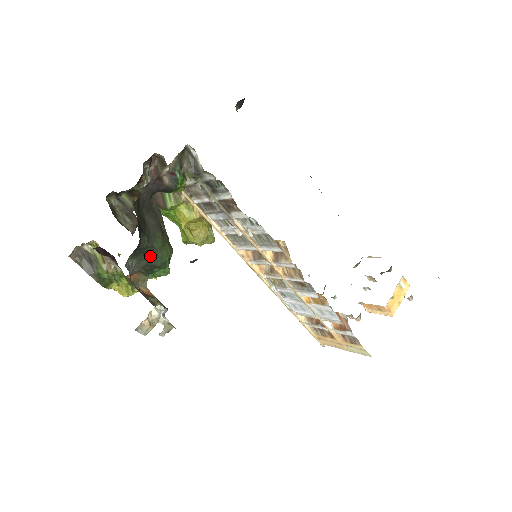
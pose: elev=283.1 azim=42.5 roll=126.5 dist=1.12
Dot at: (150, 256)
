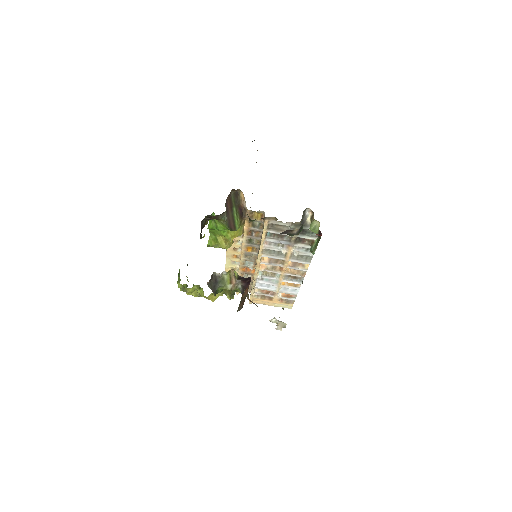
Dot at: occluded
